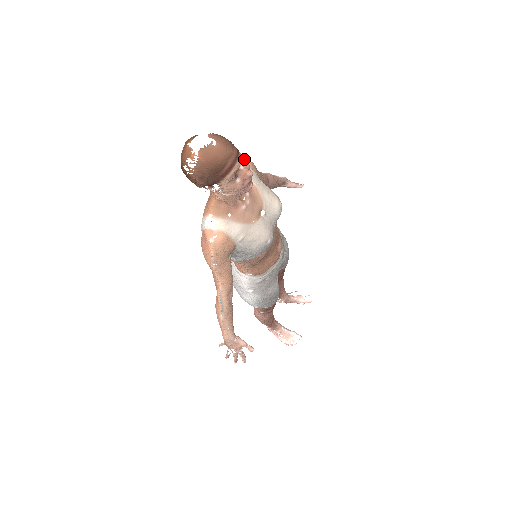
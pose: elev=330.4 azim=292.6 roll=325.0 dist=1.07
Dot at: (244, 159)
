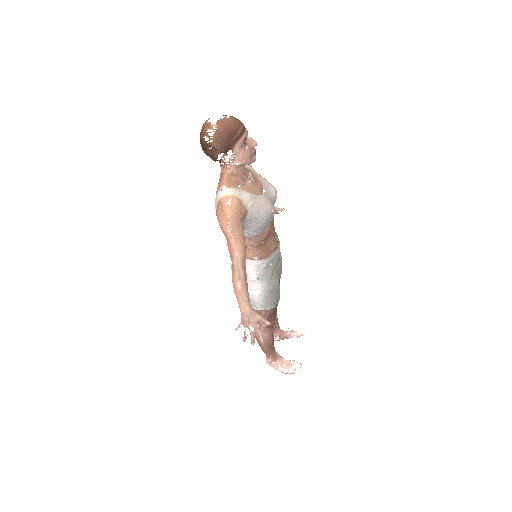
Dot at: occluded
